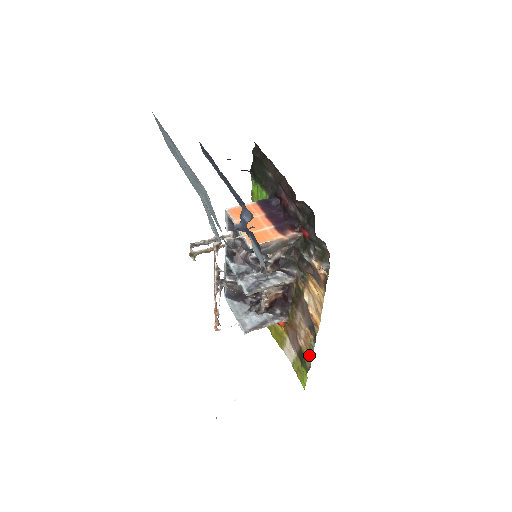
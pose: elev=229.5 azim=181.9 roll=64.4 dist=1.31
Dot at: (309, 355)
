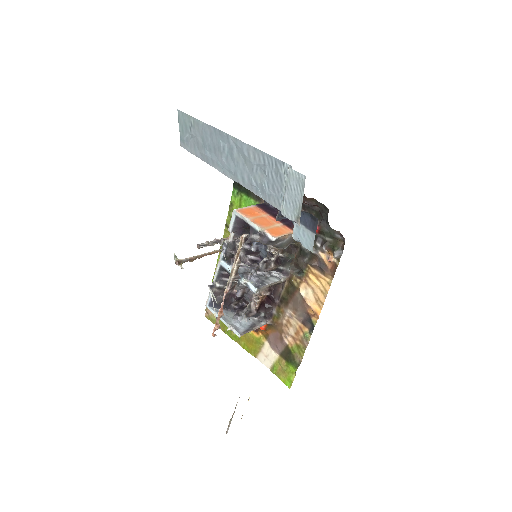
Dot at: (300, 349)
